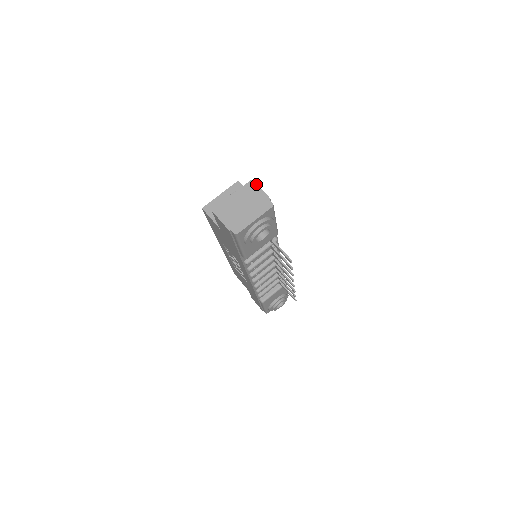
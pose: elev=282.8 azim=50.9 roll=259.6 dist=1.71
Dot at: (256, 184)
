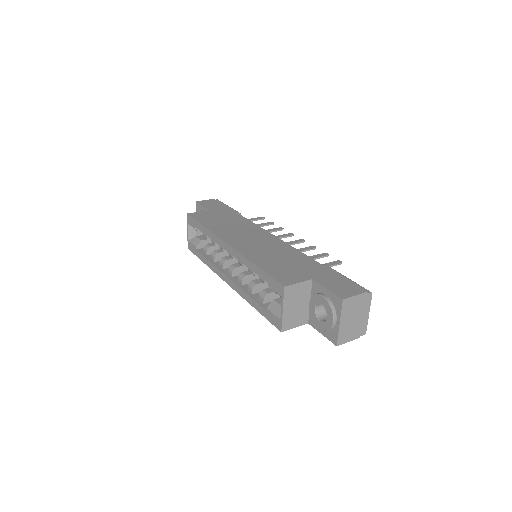
Dot at: (349, 298)
